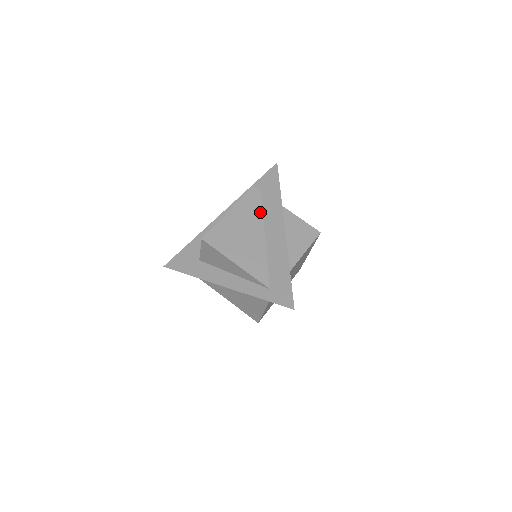
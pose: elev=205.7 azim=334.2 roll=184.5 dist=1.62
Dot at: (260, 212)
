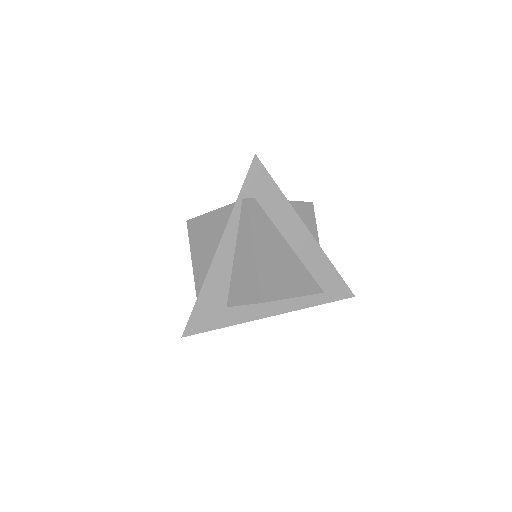
Dot at: (271, 225)
